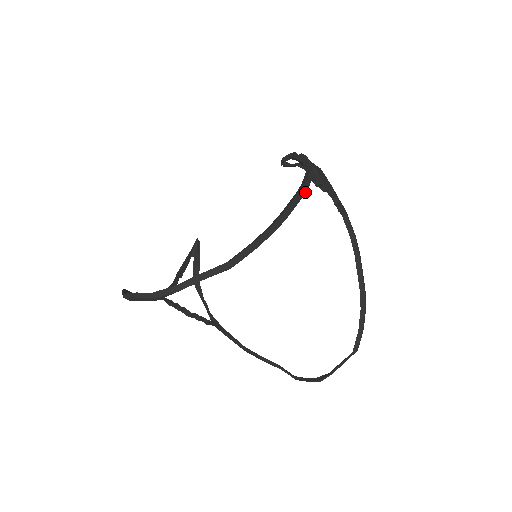
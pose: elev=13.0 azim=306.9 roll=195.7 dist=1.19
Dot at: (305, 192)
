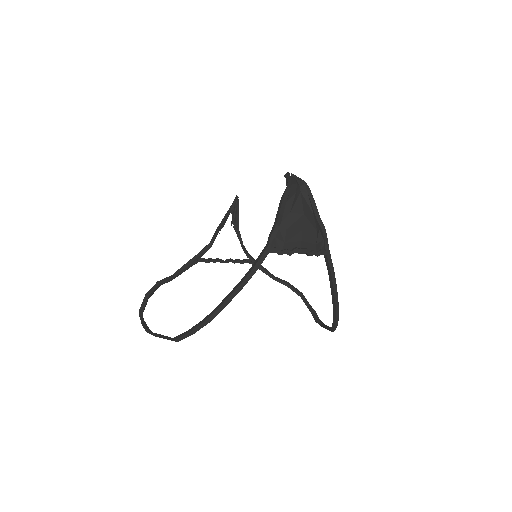
Dot at: (247, 282)
